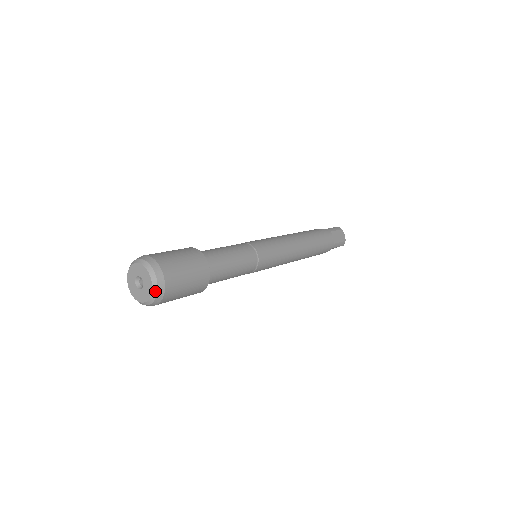
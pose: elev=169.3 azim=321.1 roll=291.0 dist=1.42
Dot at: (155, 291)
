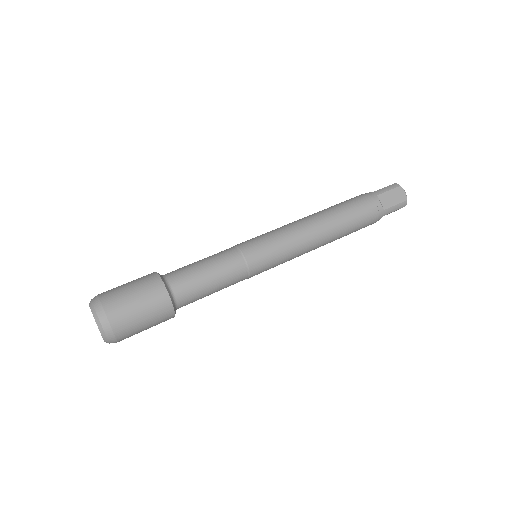
Dot at: (103, 333)
